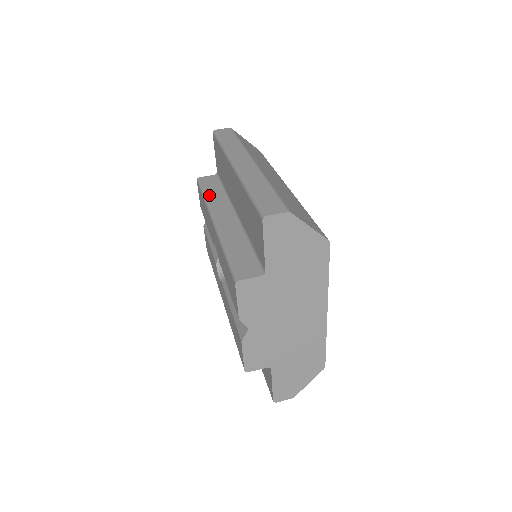
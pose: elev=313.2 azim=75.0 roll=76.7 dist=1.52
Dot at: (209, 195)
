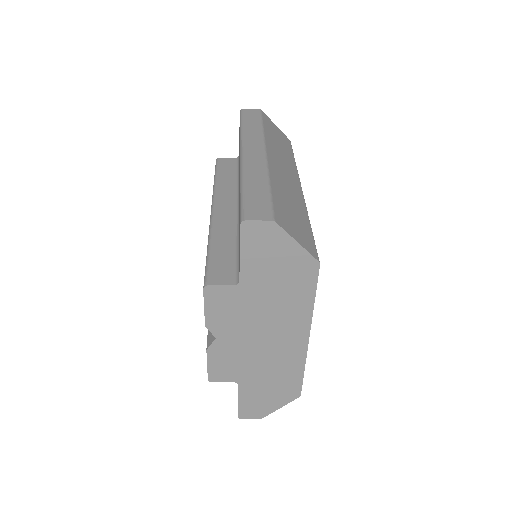
Dot at: (220, 179)
